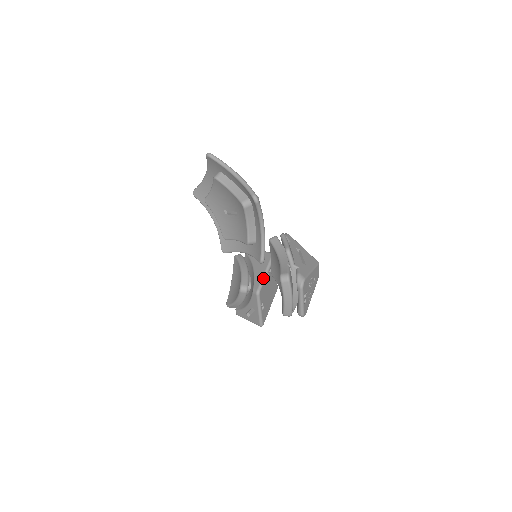
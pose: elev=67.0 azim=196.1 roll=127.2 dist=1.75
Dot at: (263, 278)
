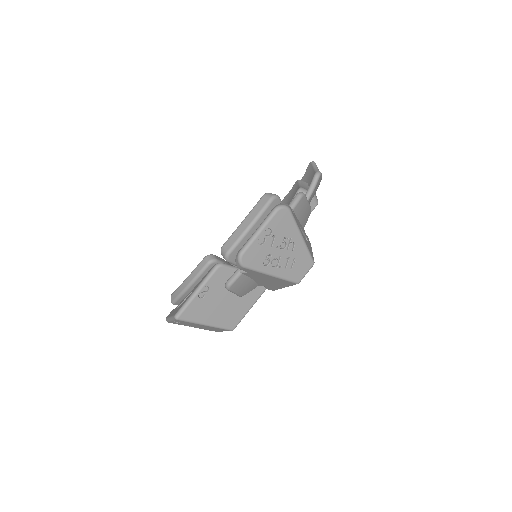
Dot at: occluded
